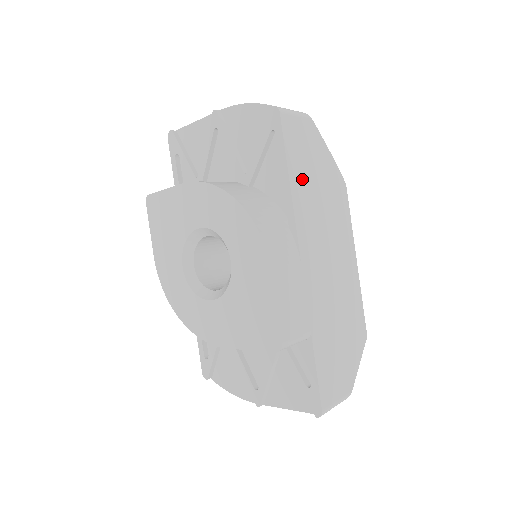
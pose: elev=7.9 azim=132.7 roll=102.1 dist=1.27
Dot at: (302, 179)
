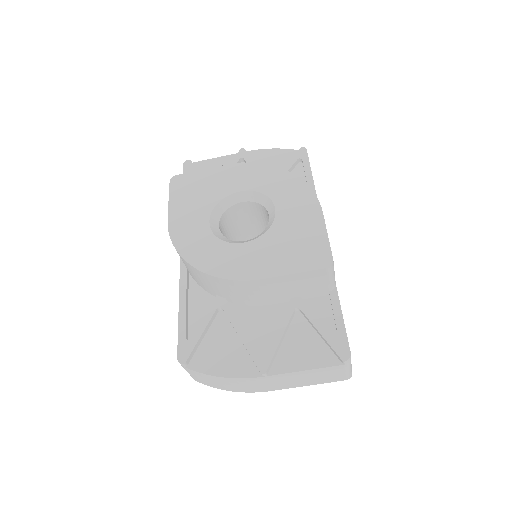
Dot at: occluded
